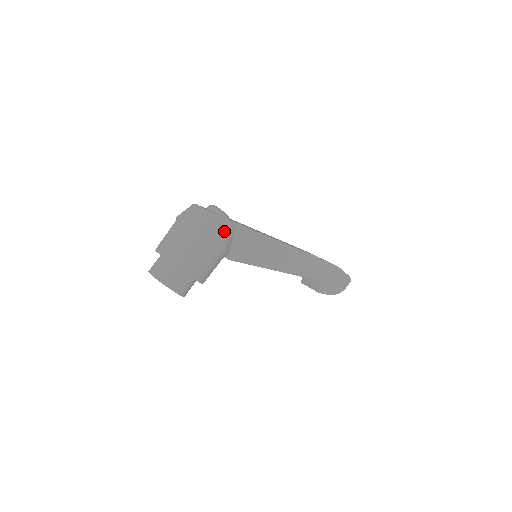
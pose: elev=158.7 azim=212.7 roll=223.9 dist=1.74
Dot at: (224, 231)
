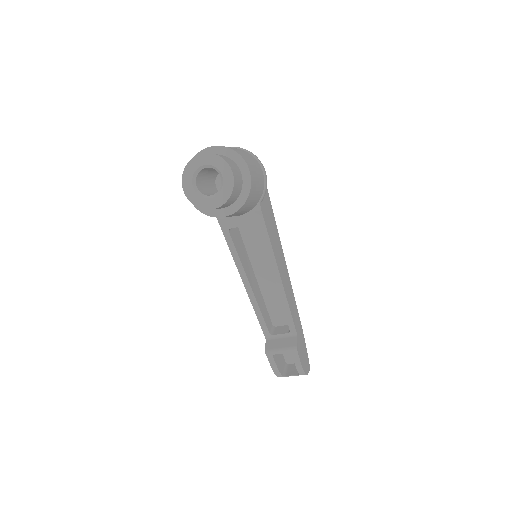
Dot at: occluded
